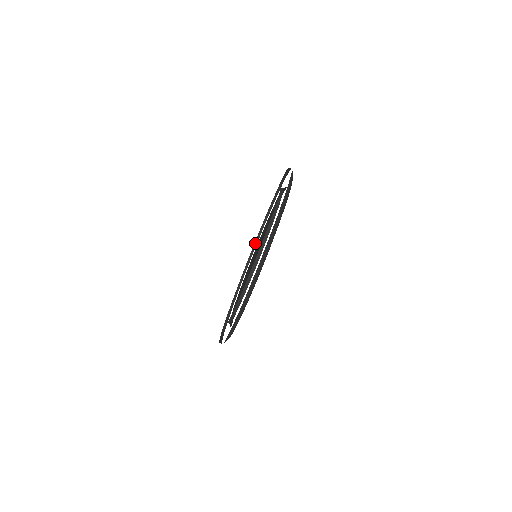
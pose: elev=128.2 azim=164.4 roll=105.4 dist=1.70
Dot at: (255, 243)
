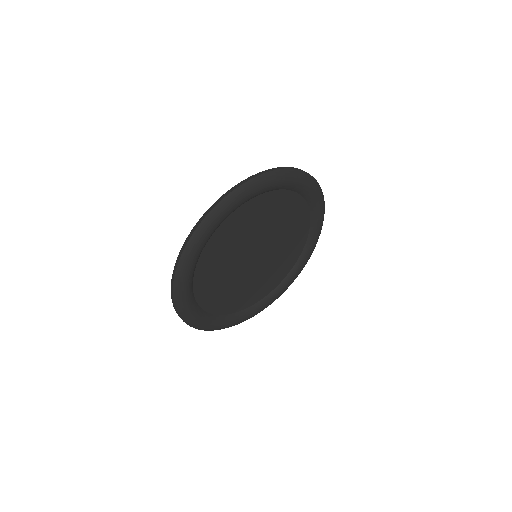
Dot at: occluded
